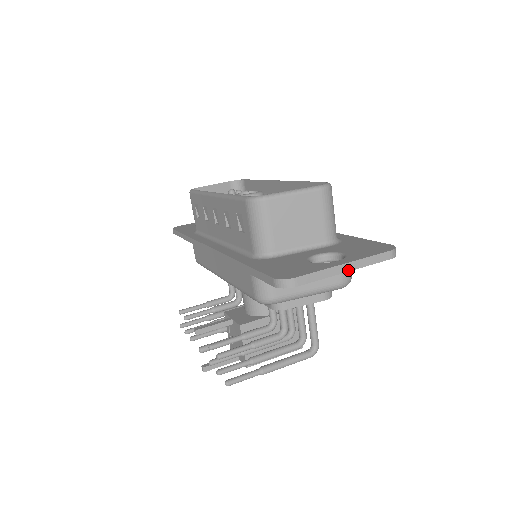
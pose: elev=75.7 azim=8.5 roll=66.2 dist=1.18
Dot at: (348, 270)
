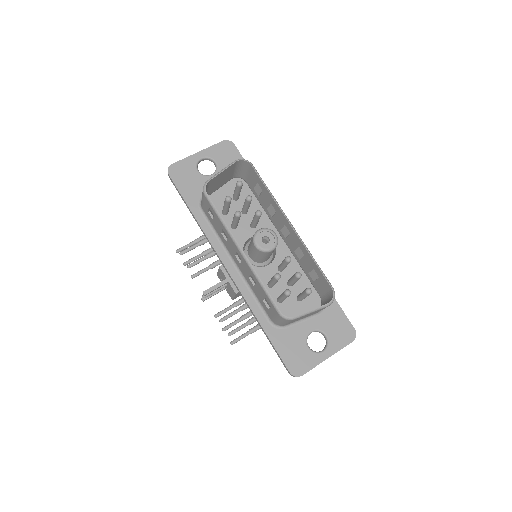
Dot at: occluded
